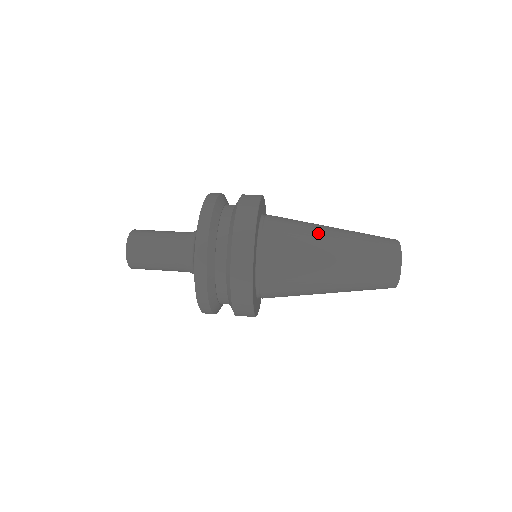
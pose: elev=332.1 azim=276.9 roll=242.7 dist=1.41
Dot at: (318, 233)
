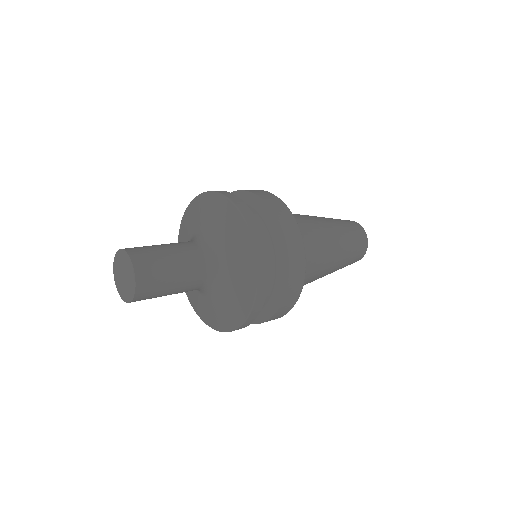
Dot at: (318, 223)
